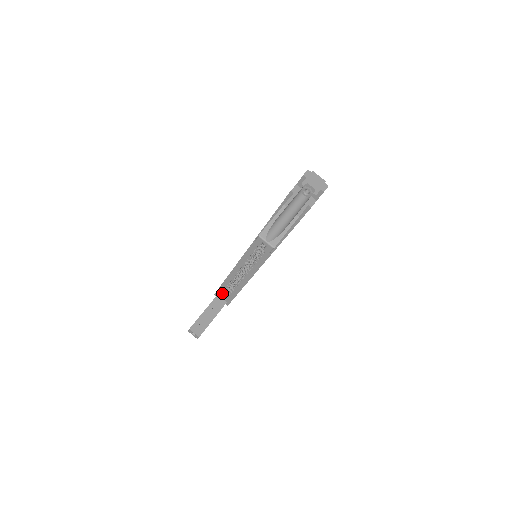
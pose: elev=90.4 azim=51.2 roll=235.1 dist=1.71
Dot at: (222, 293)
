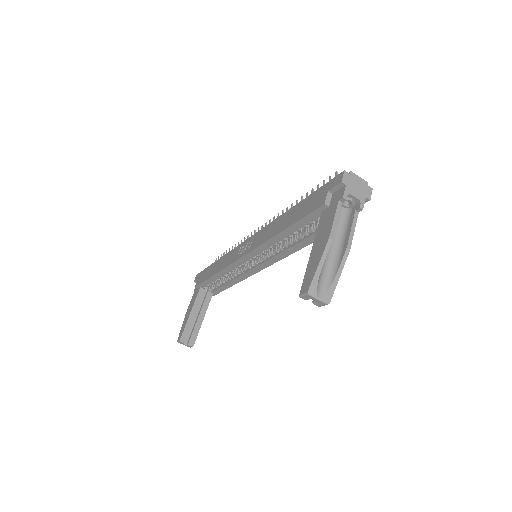
Dot at: (206, 286)
